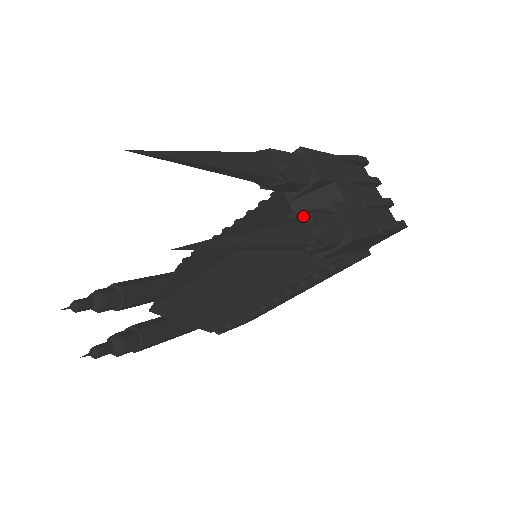
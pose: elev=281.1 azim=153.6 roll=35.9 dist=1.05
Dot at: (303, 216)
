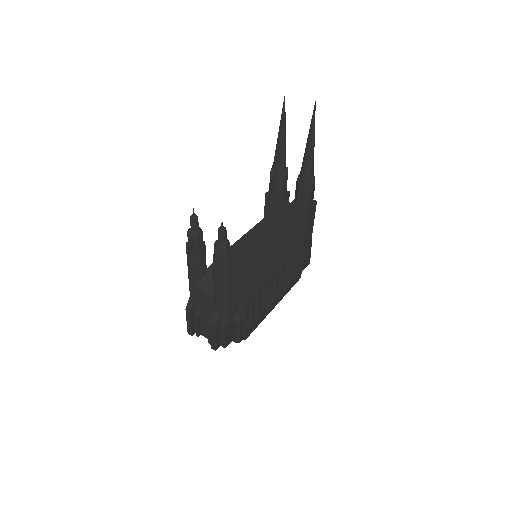
Dot at: occluded
